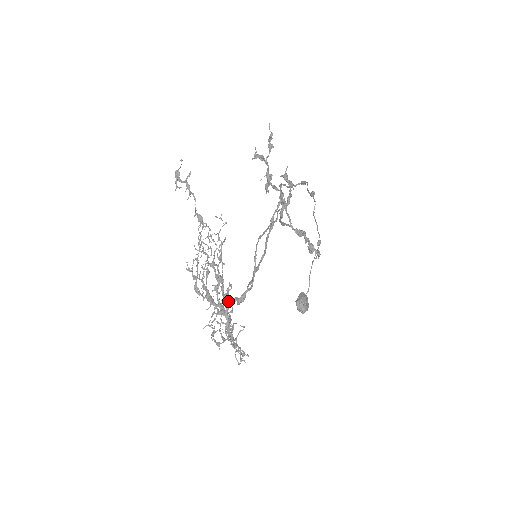
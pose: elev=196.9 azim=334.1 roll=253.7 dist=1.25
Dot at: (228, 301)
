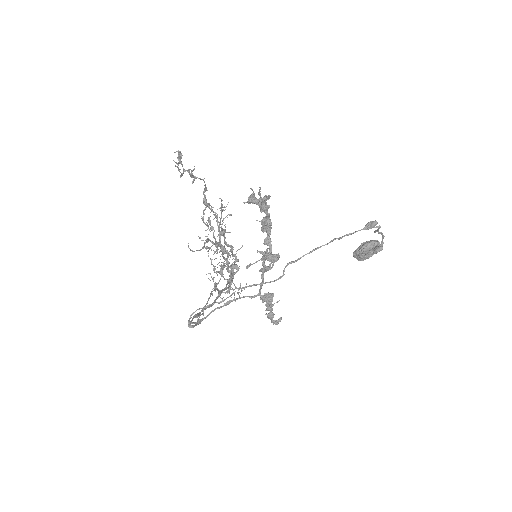
Dot at: (220, 273)
